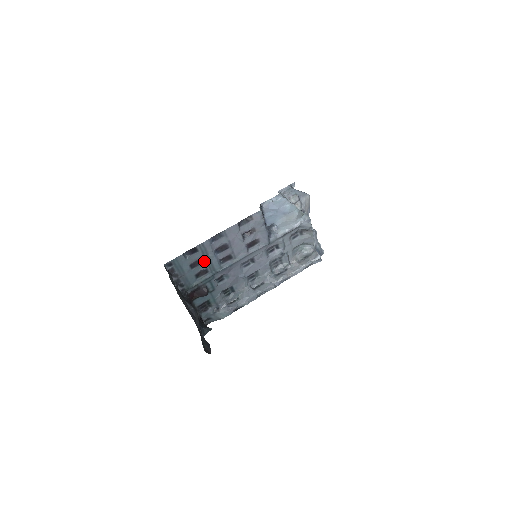
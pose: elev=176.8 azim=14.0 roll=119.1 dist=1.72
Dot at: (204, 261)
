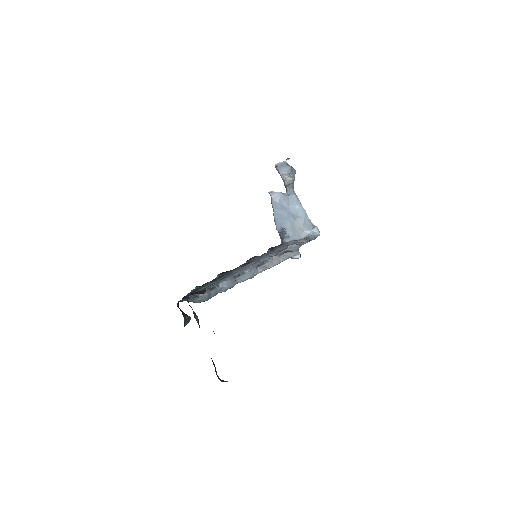
Dot at: occluded
